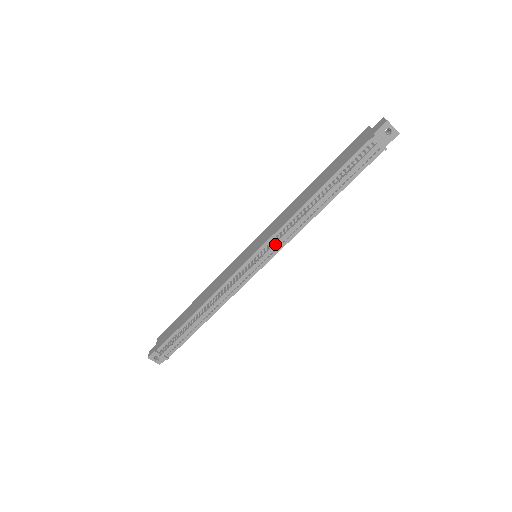
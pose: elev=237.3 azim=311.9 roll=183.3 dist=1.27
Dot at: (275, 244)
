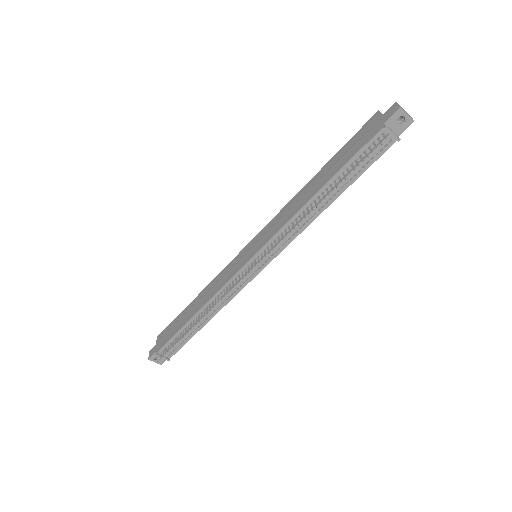
Dot at: occluded
